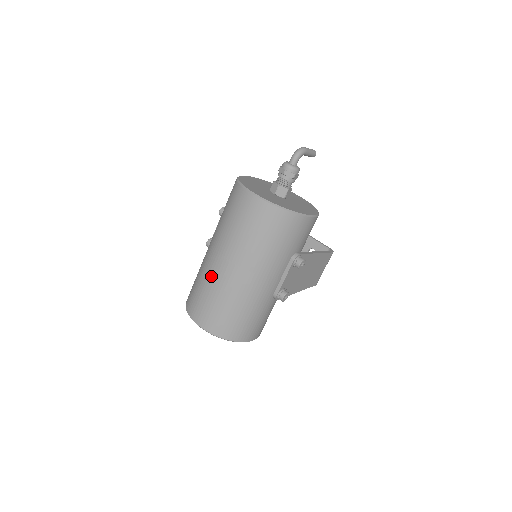
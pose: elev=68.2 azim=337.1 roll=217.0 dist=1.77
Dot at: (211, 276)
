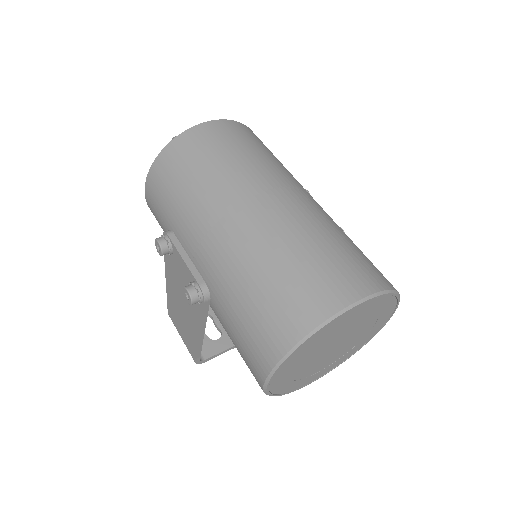
Dot at: (281, 226)
